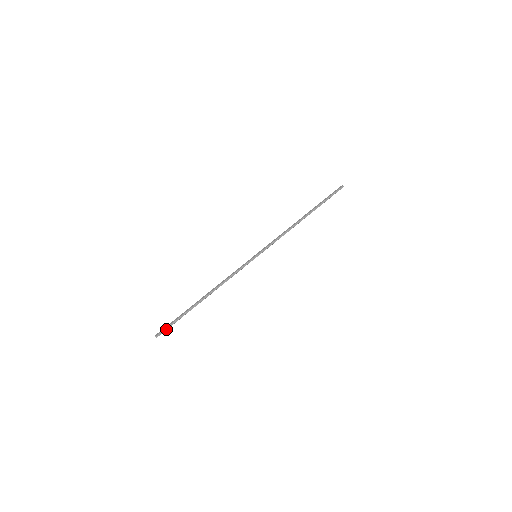
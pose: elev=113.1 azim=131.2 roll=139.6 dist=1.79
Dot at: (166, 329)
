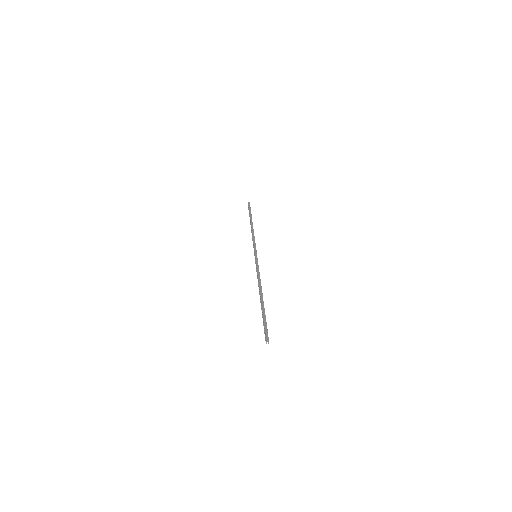
Dot at: (267, 332)
